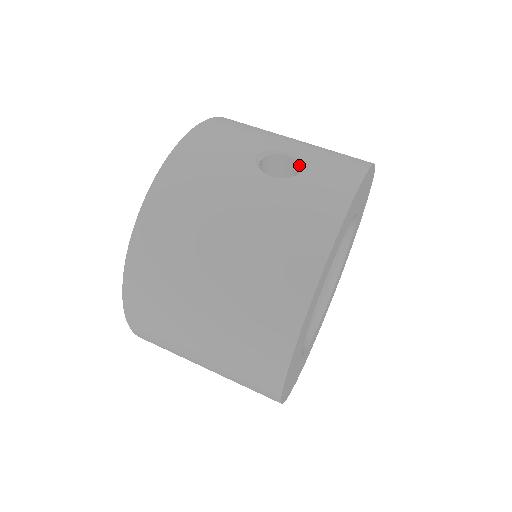
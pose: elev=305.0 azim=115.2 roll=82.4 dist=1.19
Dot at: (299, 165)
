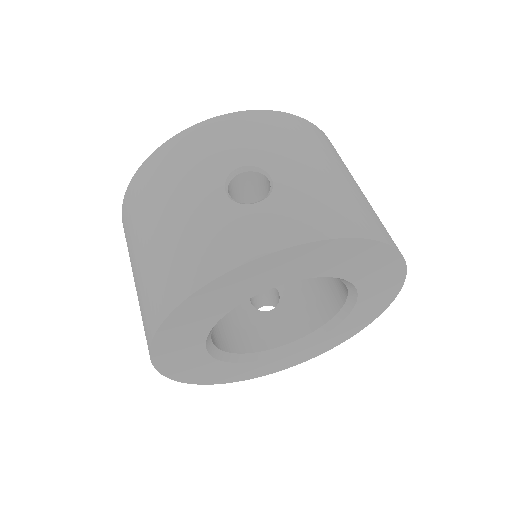
Dot at: (266, 196)
